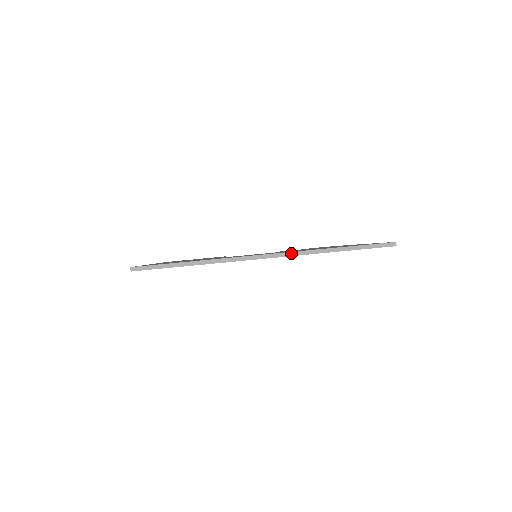
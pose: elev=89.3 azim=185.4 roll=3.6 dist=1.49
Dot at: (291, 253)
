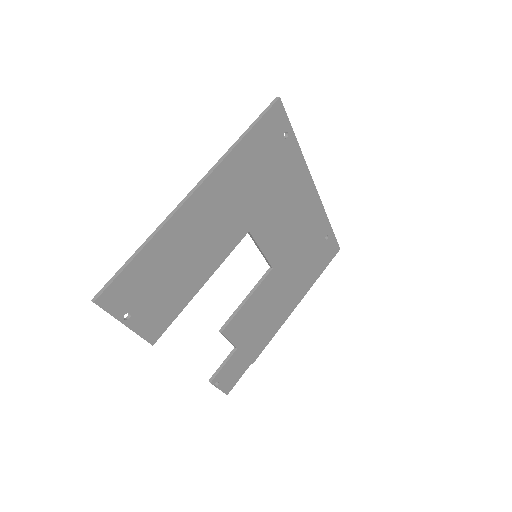
Dot at: (319, 200)
